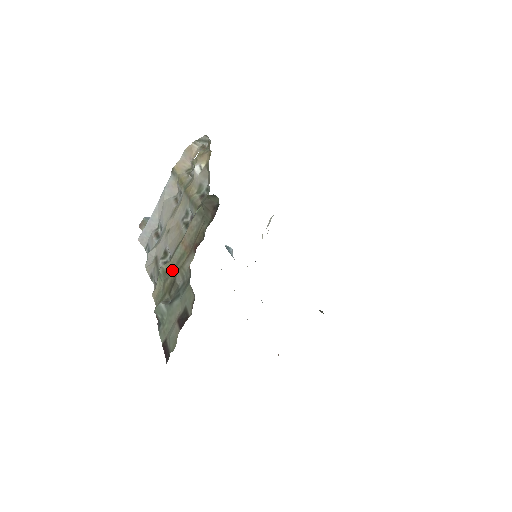
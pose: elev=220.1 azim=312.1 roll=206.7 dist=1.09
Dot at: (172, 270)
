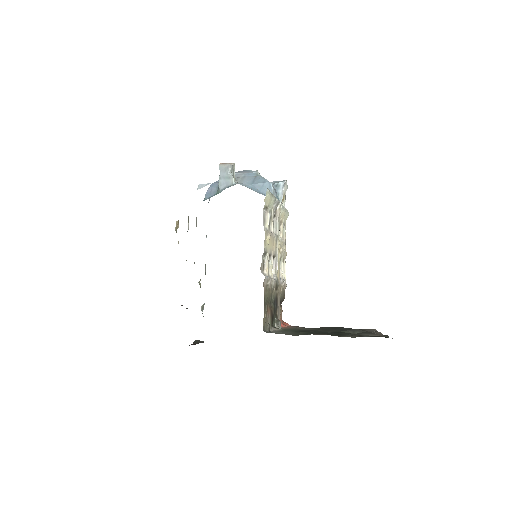
Dot at: occluded
